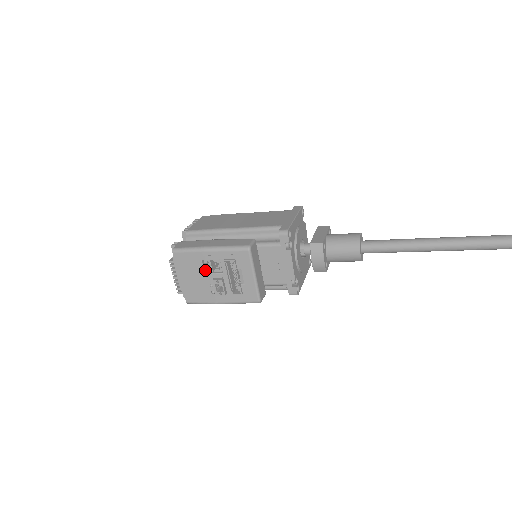
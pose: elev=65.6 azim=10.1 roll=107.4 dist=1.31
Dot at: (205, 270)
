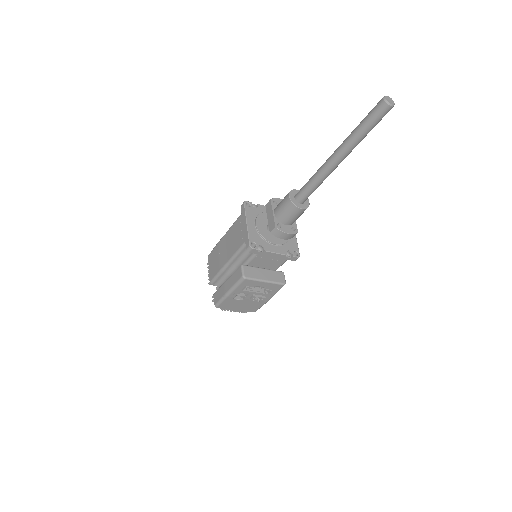
Dot at: (241, 298)
